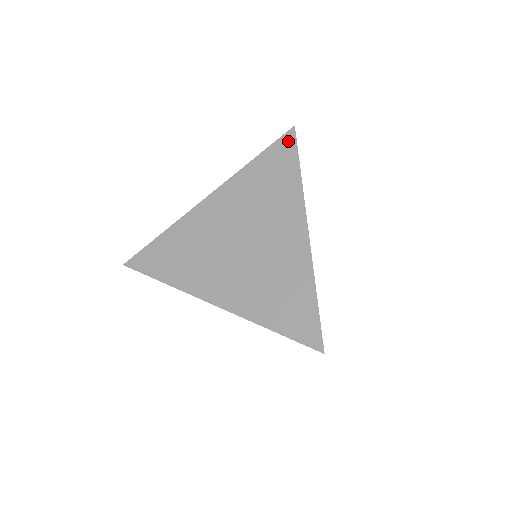
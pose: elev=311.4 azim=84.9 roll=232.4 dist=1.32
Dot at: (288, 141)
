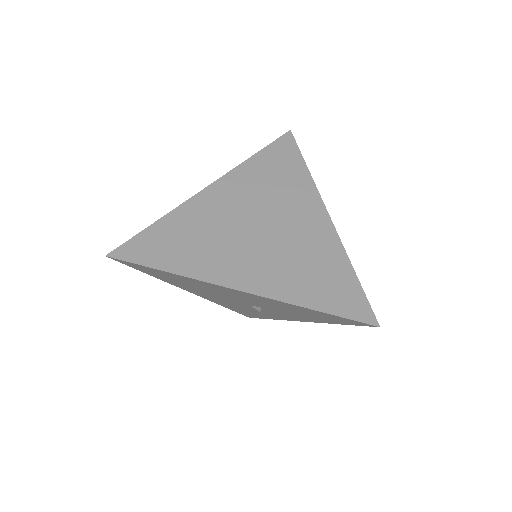
Dot at: (287, 141)
